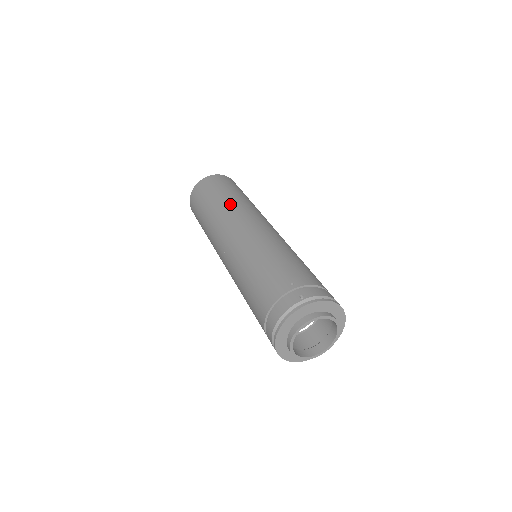
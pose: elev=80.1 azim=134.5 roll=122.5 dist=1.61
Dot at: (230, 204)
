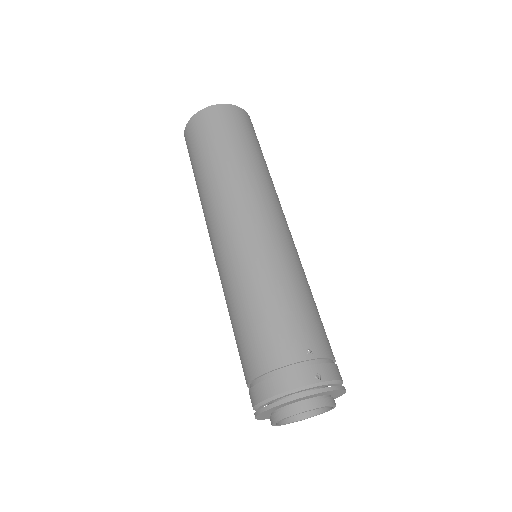
Dot at: (251, 173)
